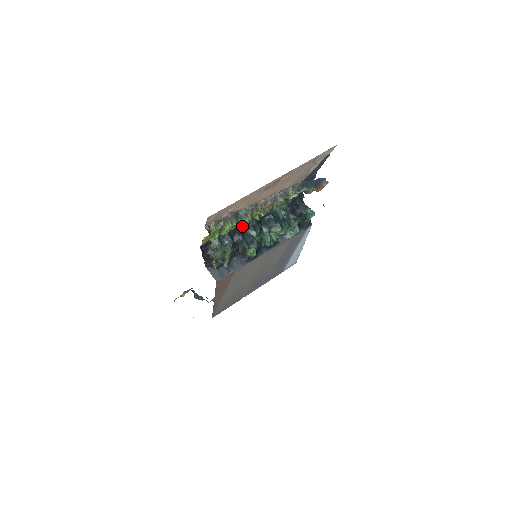
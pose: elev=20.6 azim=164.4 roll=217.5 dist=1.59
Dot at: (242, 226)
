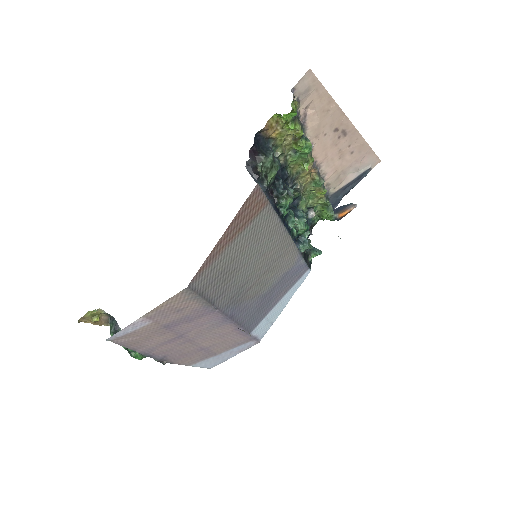
Dot at: (285, 171)
